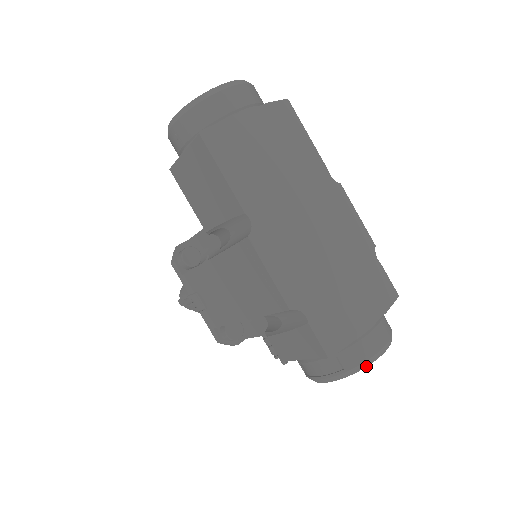
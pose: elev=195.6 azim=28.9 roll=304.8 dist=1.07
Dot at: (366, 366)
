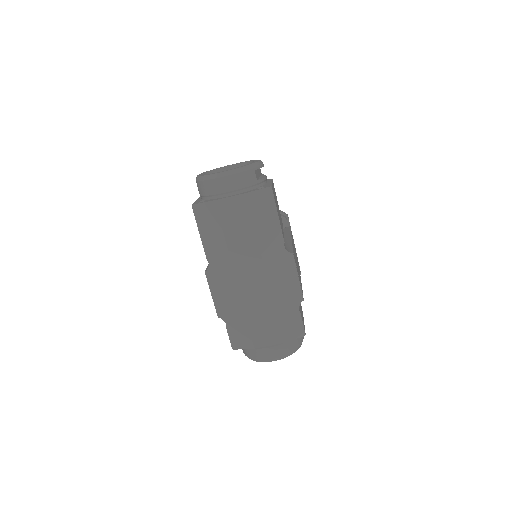
Dot at: occluded
